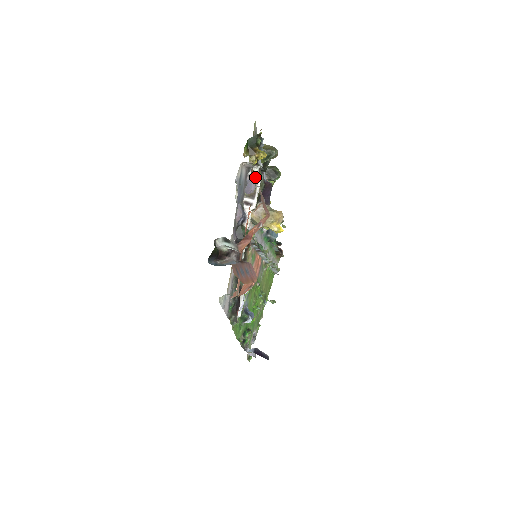
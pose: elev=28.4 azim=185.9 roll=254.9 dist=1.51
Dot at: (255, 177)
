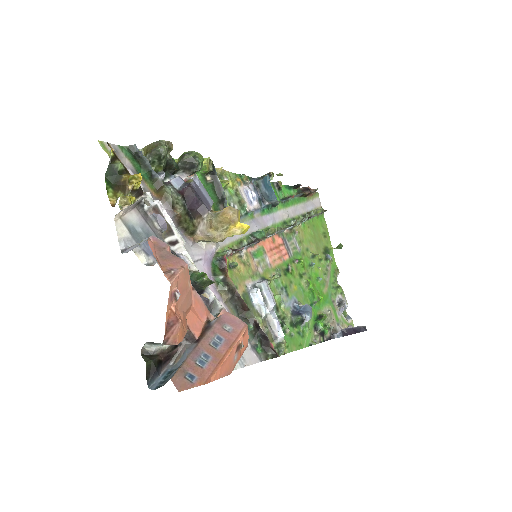
Dot at: (154, 208)
